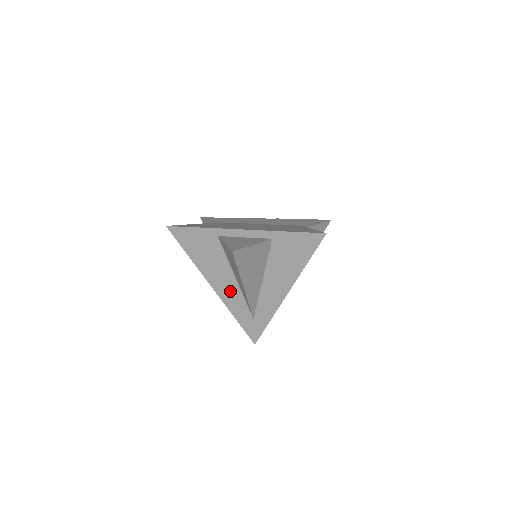
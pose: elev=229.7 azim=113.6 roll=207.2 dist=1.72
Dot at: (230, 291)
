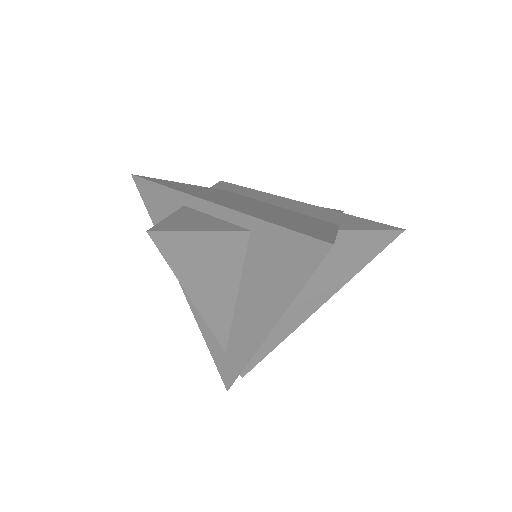
Dot at: occluded
